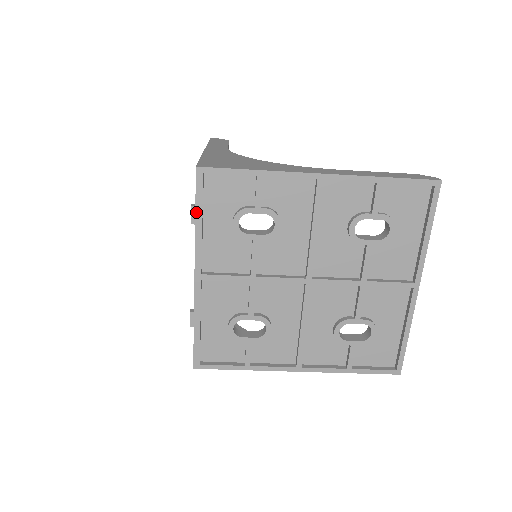
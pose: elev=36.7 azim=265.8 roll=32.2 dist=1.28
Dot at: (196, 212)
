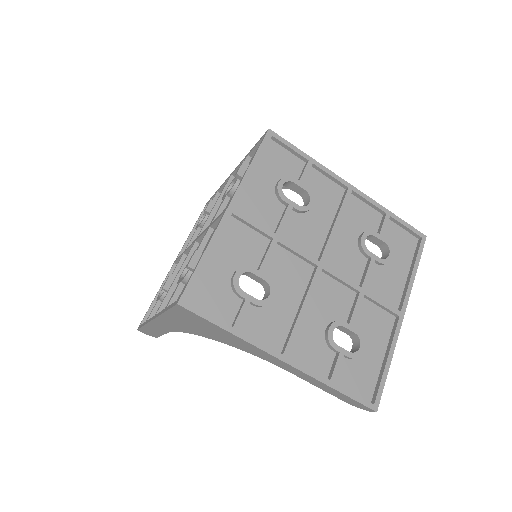
Dot at: (254, 158)
